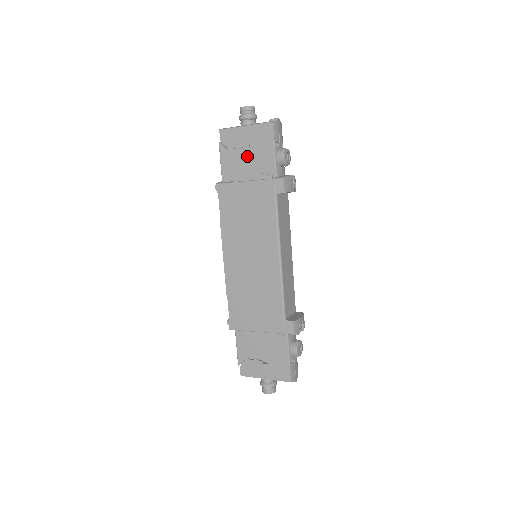
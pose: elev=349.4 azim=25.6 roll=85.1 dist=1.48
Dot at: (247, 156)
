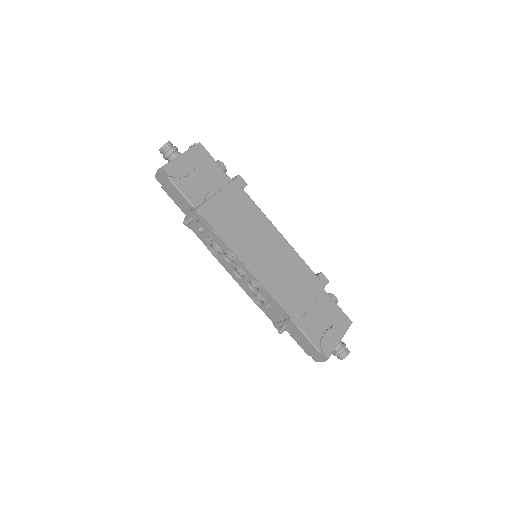
Dot at: (200, 176)
